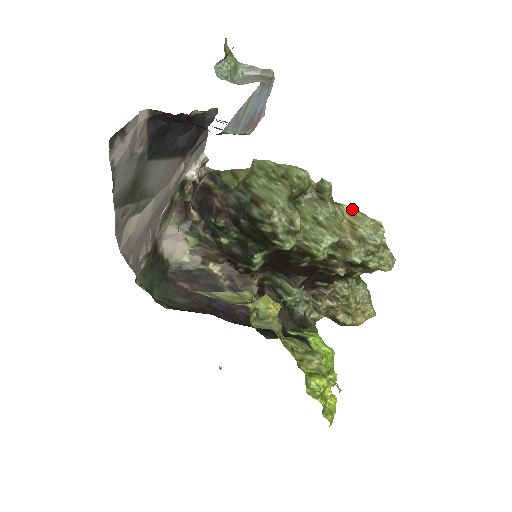
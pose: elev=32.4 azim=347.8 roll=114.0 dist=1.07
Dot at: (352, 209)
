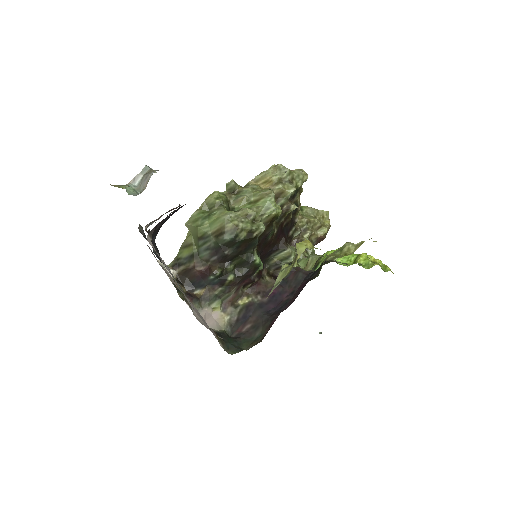
Dot at: (255, 178)
